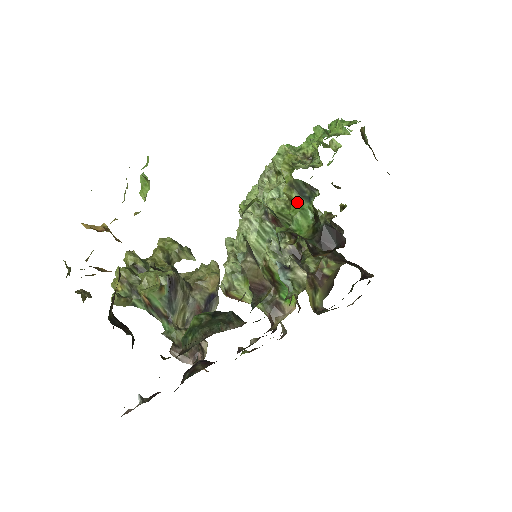
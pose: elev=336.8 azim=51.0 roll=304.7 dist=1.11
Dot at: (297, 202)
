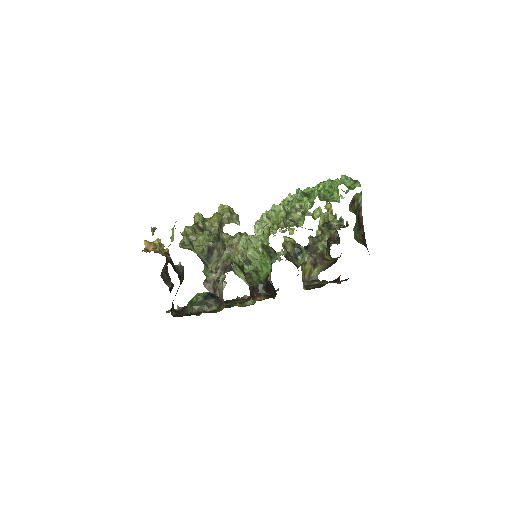
Dot at: (265, 256)
